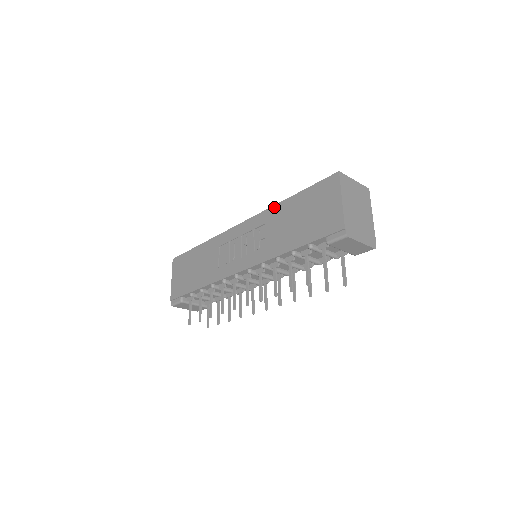
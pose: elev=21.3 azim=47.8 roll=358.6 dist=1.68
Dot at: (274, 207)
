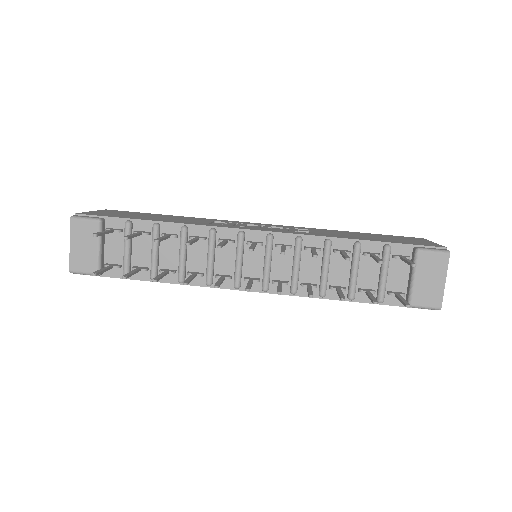
Dot at: (325, 229)
